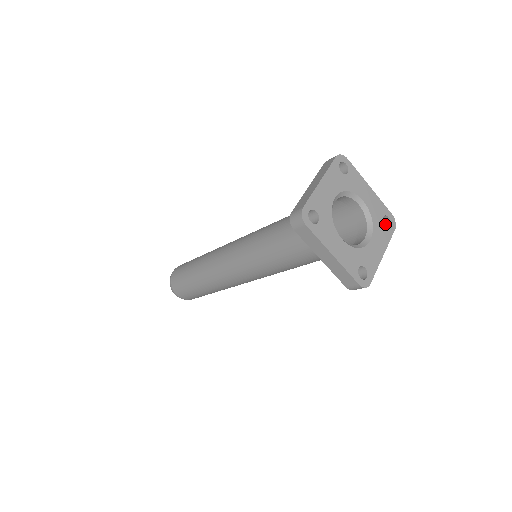
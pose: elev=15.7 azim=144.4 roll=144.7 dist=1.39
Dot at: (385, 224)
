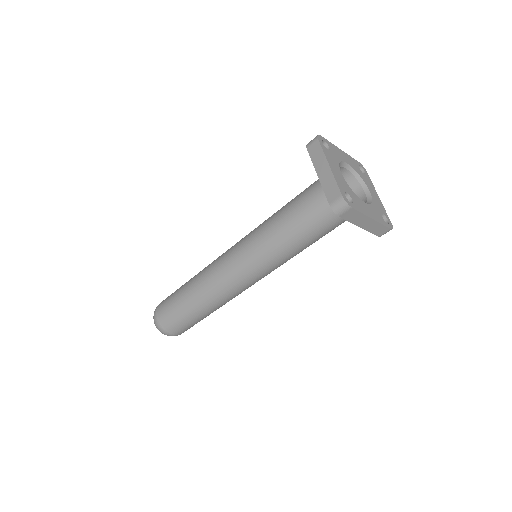
Dot at: occluded
